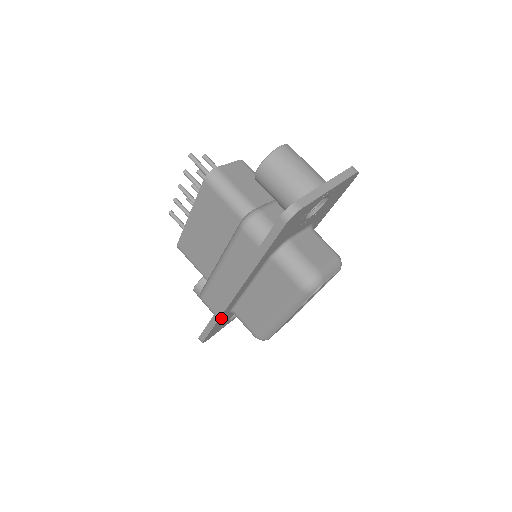
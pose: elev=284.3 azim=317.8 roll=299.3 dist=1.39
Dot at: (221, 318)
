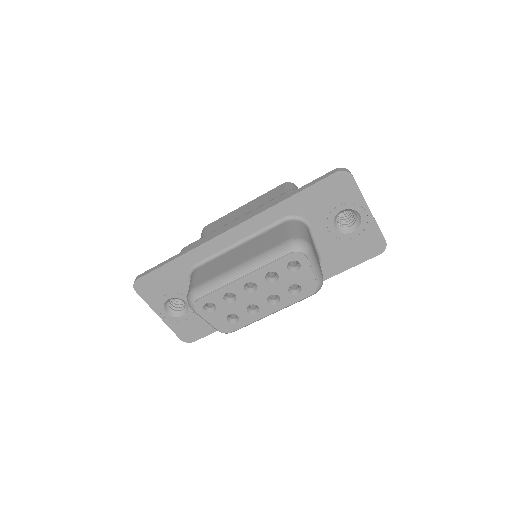
Dot at: (184, 260)
